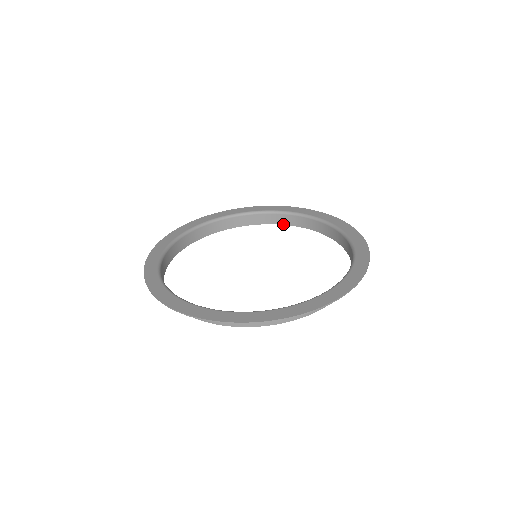
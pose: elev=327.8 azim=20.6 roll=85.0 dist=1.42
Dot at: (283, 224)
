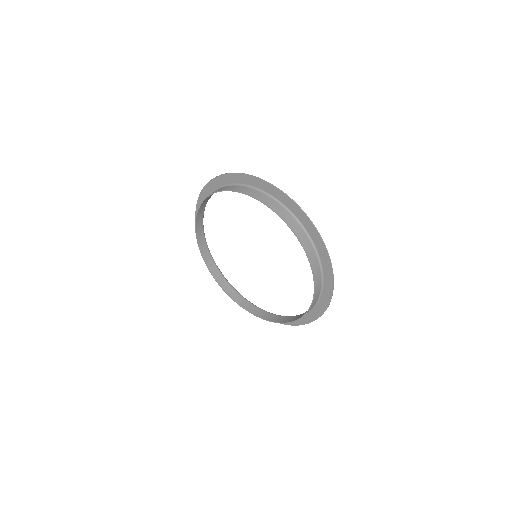
Dot at: (216, 280)
